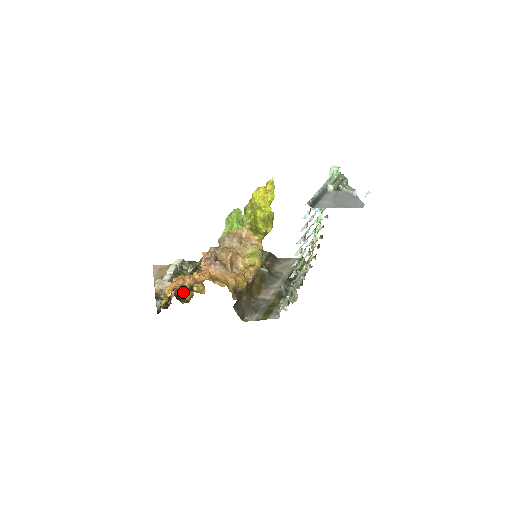
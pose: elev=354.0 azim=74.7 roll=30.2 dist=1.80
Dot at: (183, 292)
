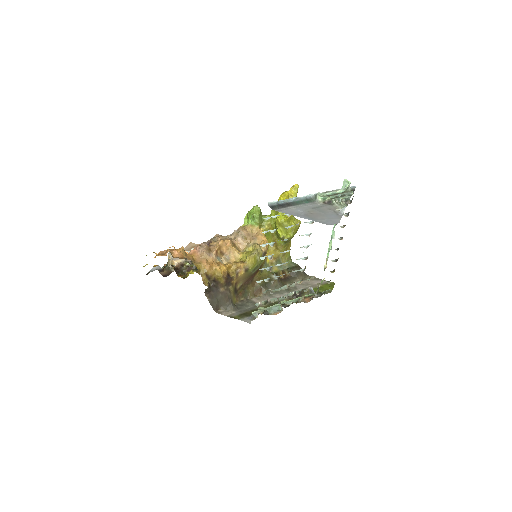
Dot at: (186, 268)
